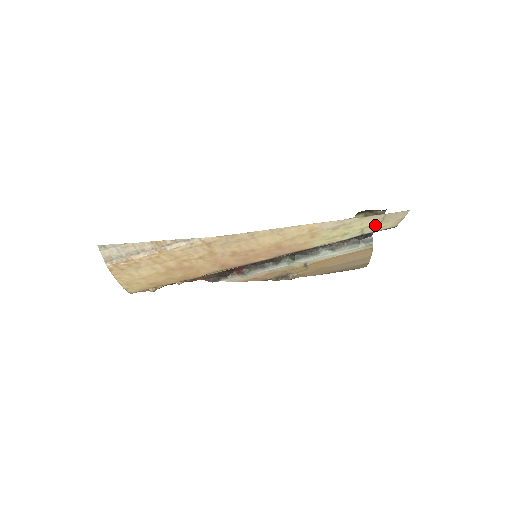
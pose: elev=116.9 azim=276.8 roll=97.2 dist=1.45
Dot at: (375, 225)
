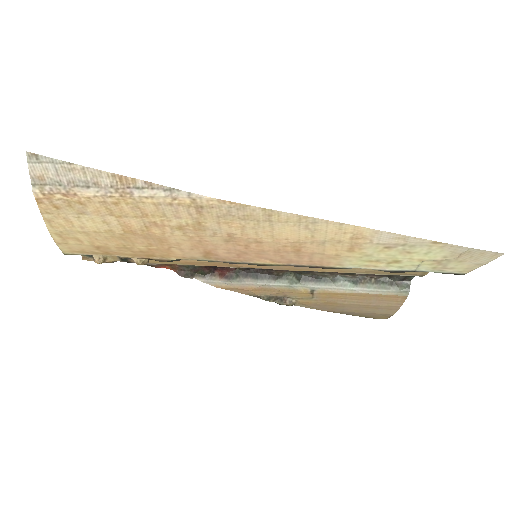
Dot at: (442, 261)
